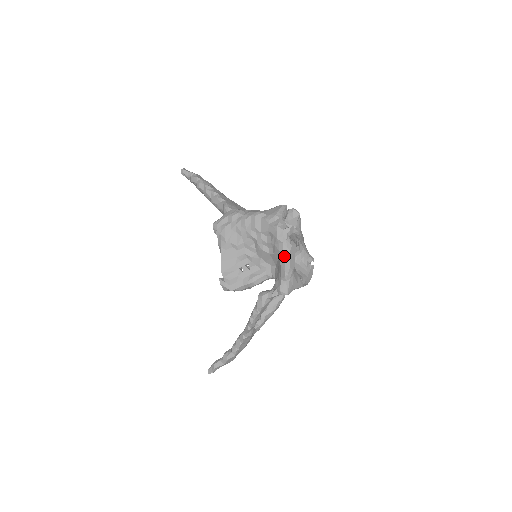
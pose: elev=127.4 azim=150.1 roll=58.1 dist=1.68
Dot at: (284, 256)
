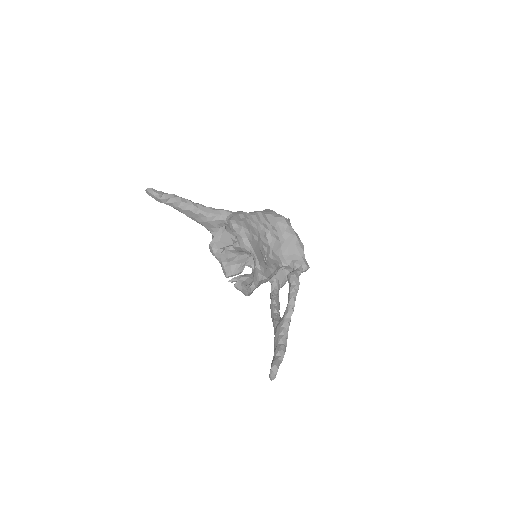
Dot at: (297, 237)
